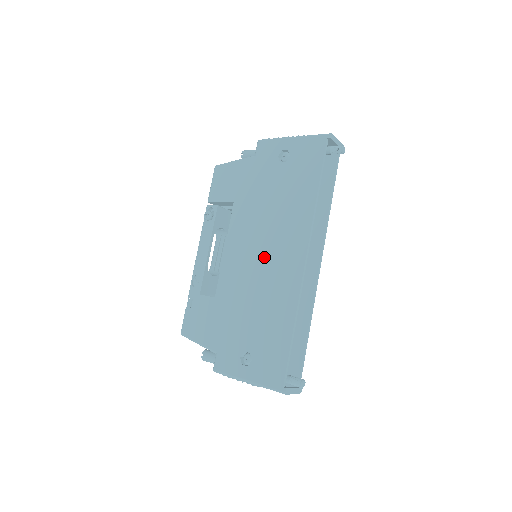
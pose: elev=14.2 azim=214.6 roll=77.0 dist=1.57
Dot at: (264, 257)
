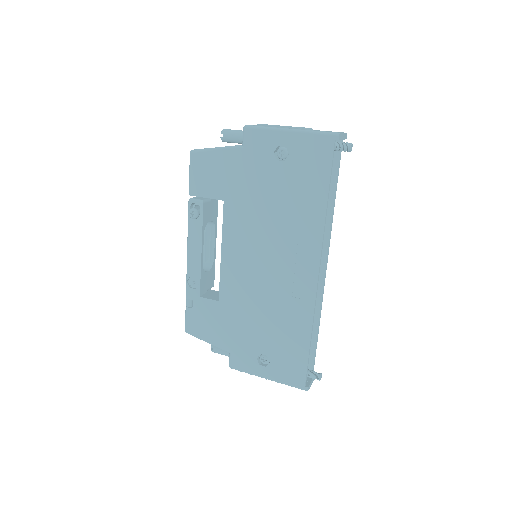
Dot at: (270, 267)
